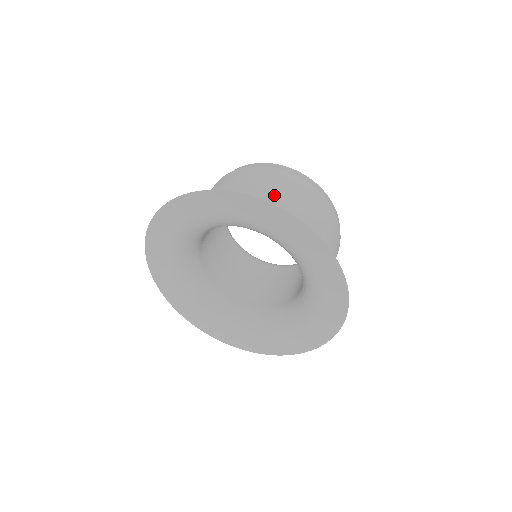
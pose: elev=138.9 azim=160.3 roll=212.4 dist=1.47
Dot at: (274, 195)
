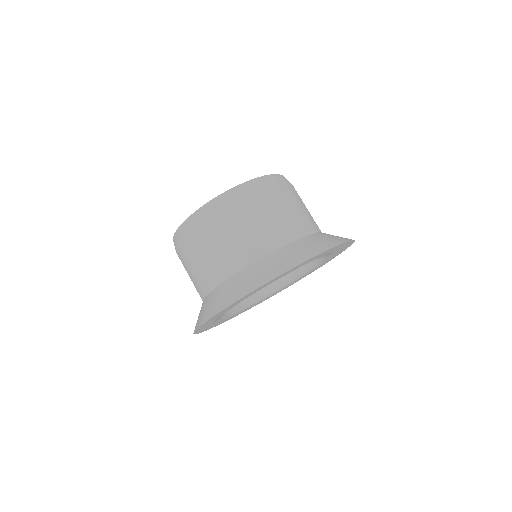
Dot at: (297, 219)
